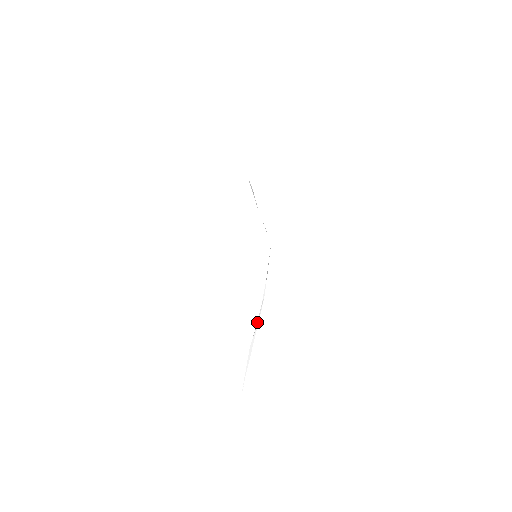
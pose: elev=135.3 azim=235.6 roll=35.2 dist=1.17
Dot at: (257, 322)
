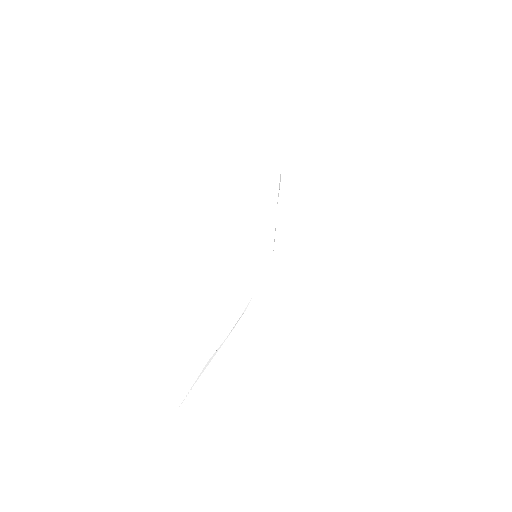
Dot at: (227, 336)
